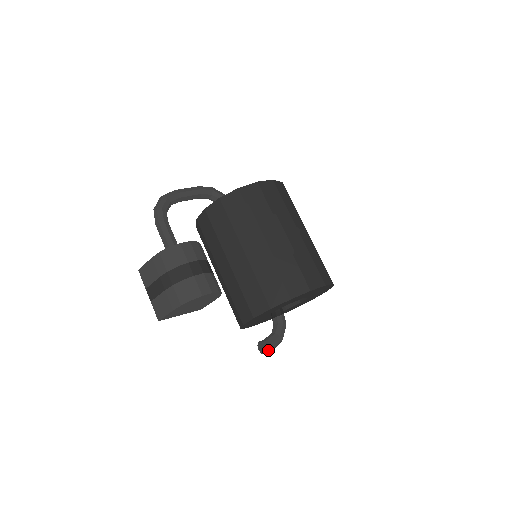
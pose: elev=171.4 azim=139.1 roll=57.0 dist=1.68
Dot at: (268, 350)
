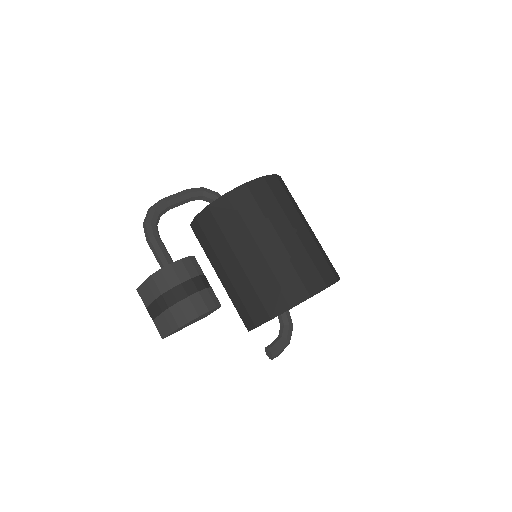
Dot at: (275, 356)
